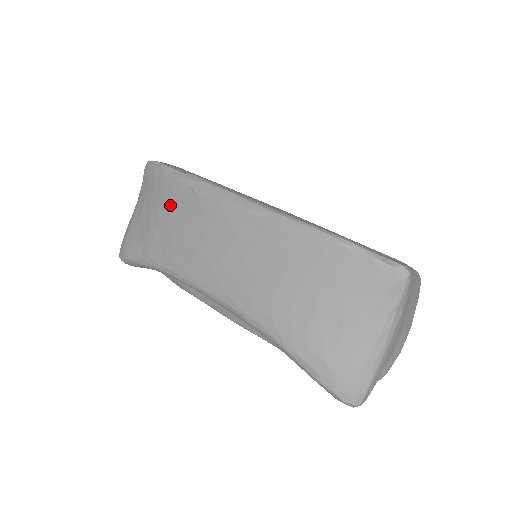
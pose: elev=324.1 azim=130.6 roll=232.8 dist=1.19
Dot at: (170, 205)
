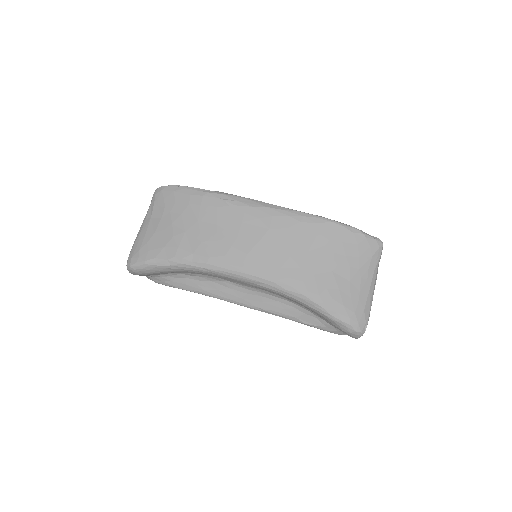
Dot at: (199, 214)
